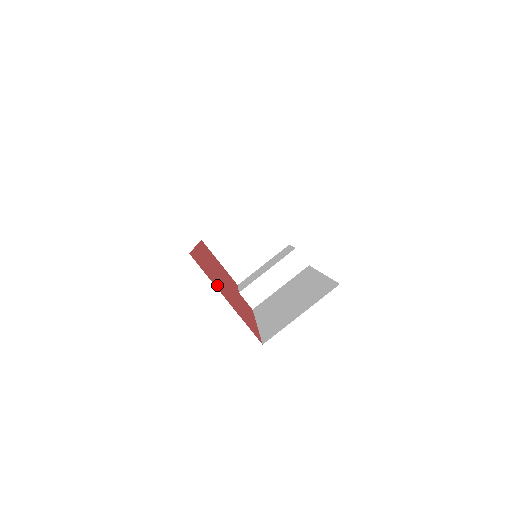
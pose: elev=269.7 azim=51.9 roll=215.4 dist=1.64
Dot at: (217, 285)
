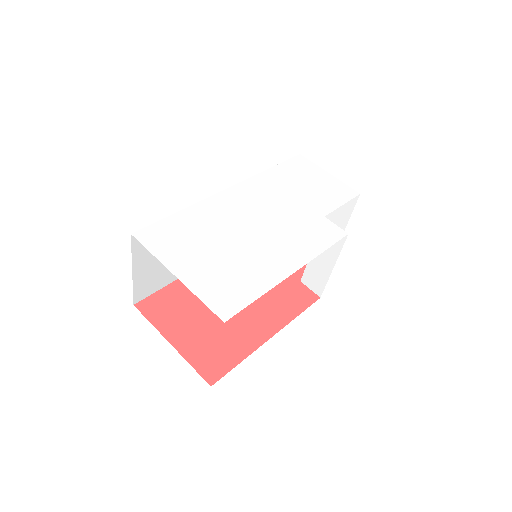
Dot at: (174, 324)
